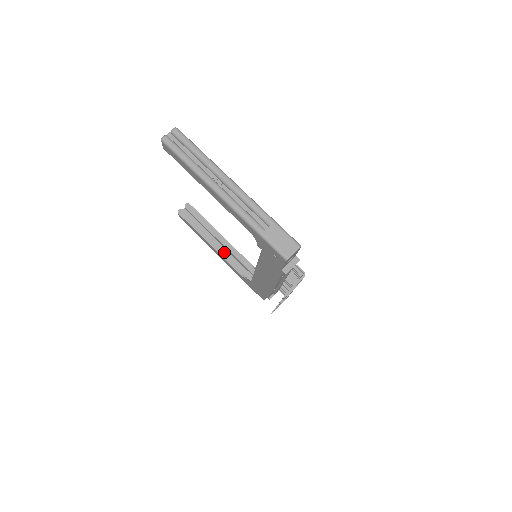
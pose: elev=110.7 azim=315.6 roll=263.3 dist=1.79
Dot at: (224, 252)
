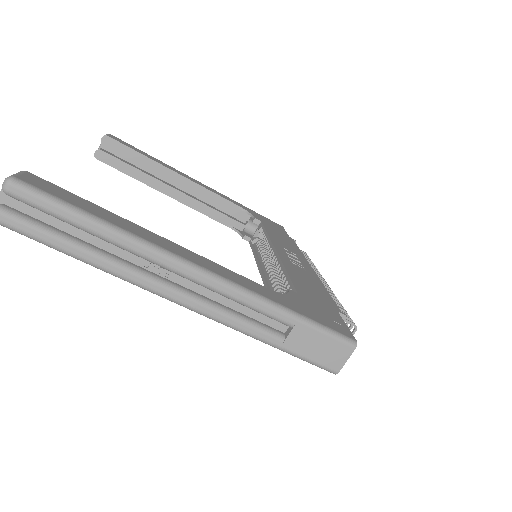
Dot at: (194, 201)
